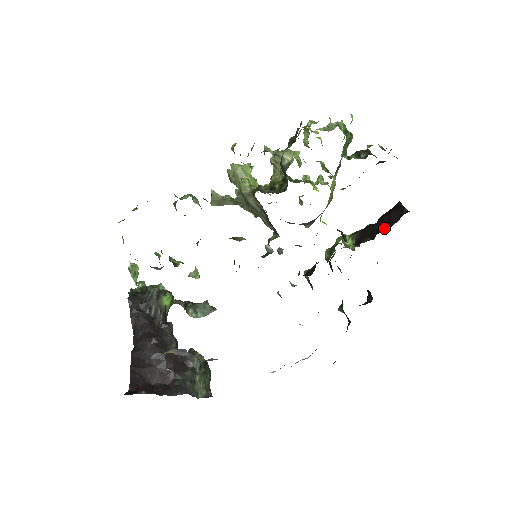
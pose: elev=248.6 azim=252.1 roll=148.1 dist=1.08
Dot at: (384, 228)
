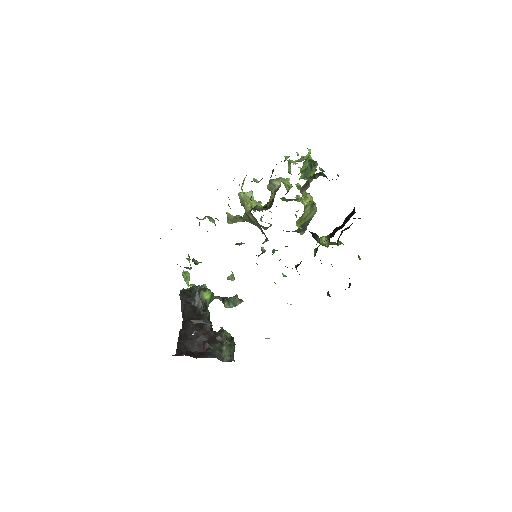
Dot at: (341, 227)
